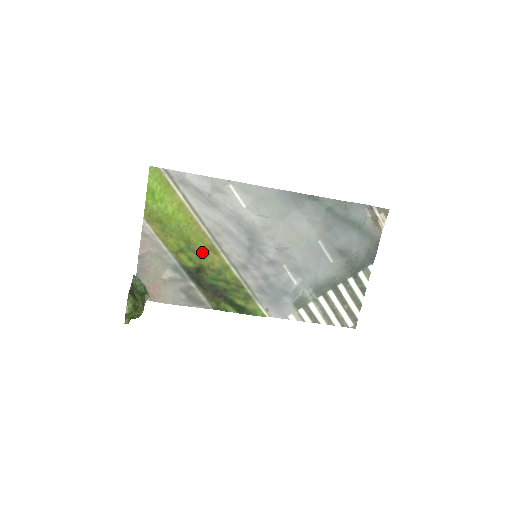
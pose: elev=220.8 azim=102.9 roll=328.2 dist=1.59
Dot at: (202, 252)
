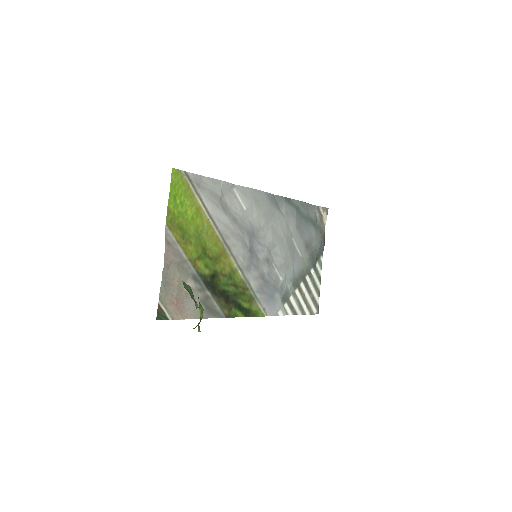
Dot at: (216, 257)
